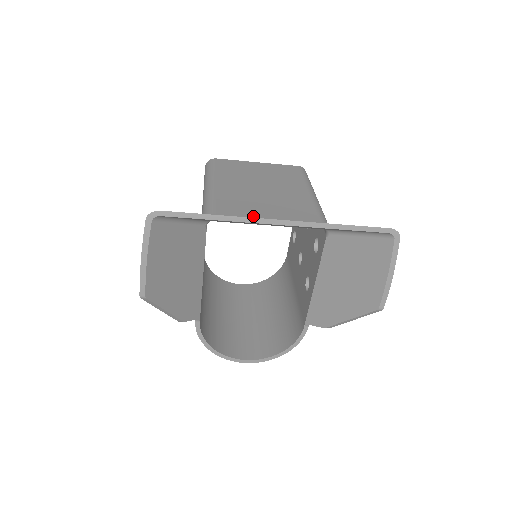
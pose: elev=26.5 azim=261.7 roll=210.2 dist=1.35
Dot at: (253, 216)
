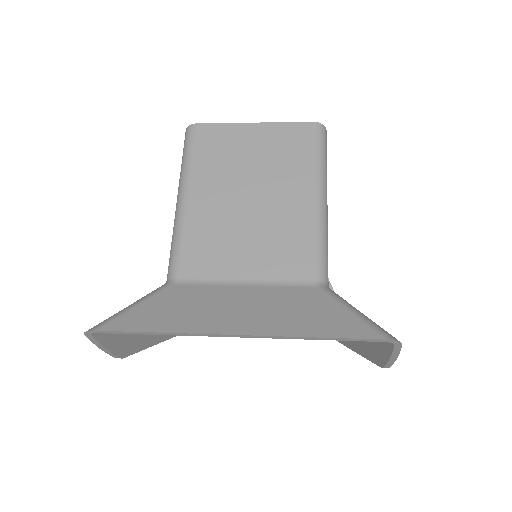
Dot at: (225, 275)
